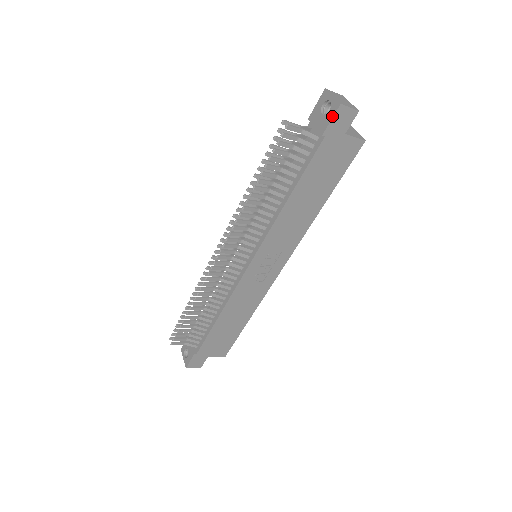
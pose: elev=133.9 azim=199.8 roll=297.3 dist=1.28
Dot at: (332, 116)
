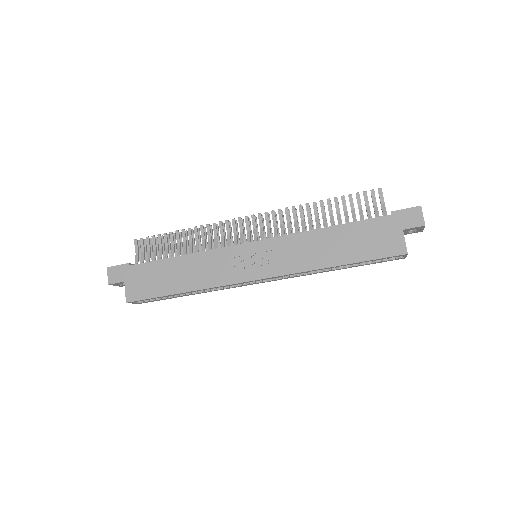
Dot at: (409, 208)
